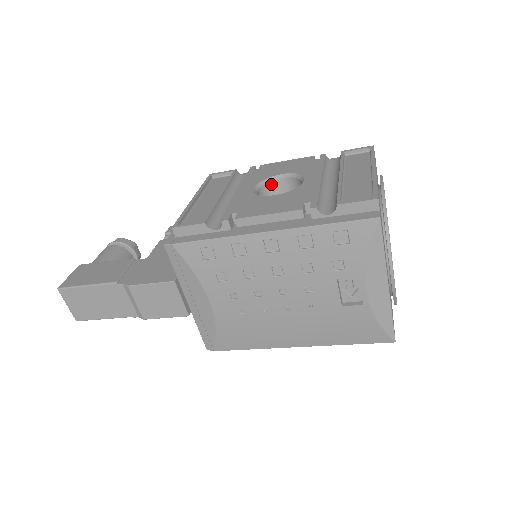
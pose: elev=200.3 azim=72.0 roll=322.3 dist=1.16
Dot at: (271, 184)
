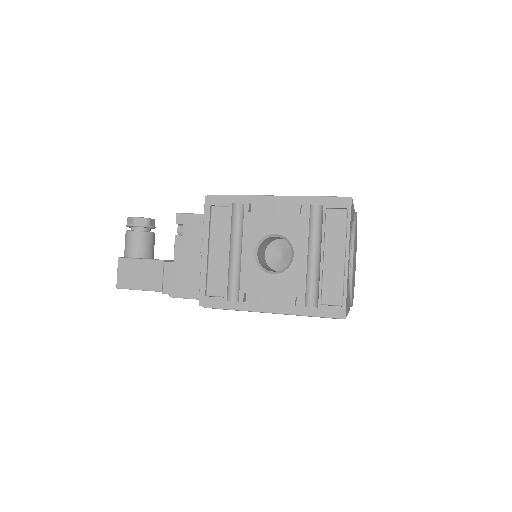
Dot at: (266, 239)
